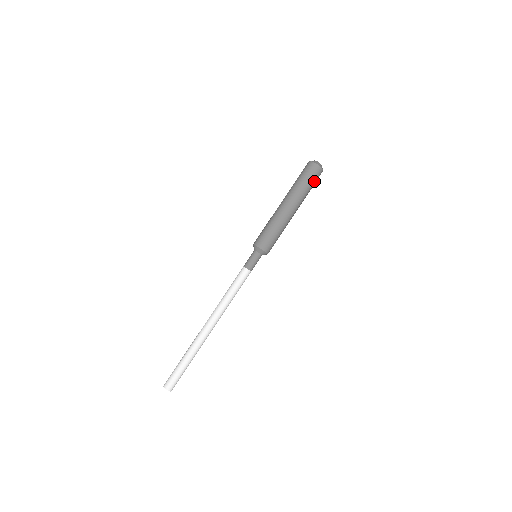
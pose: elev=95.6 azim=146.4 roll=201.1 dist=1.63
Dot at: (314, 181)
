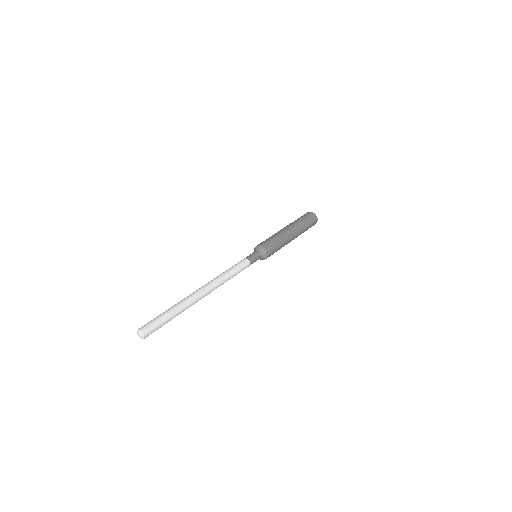
Dot at: (307, 218)
